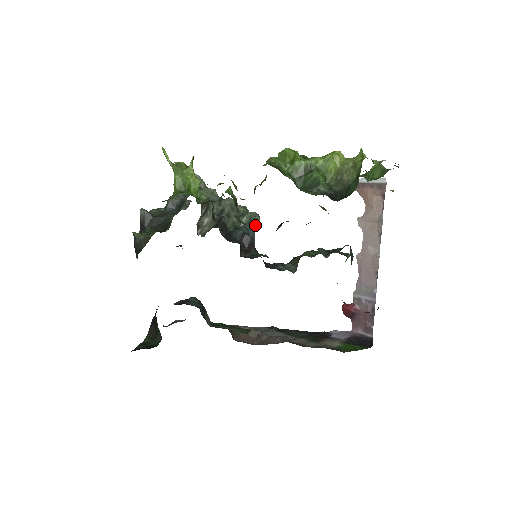
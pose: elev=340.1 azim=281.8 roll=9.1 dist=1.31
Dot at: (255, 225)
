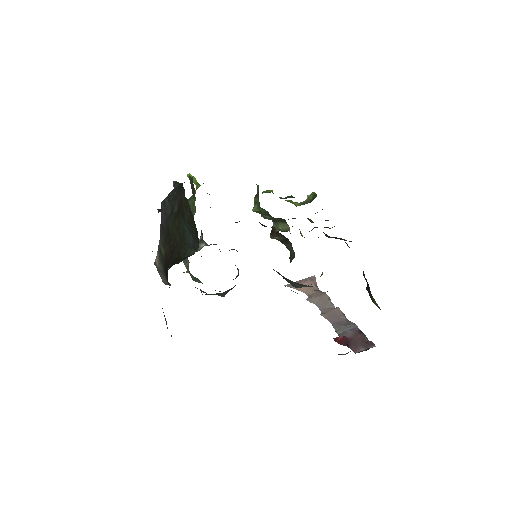
Dot at: (238, 270)
